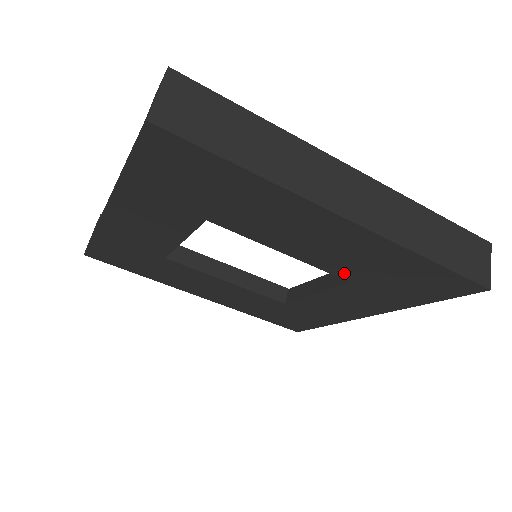
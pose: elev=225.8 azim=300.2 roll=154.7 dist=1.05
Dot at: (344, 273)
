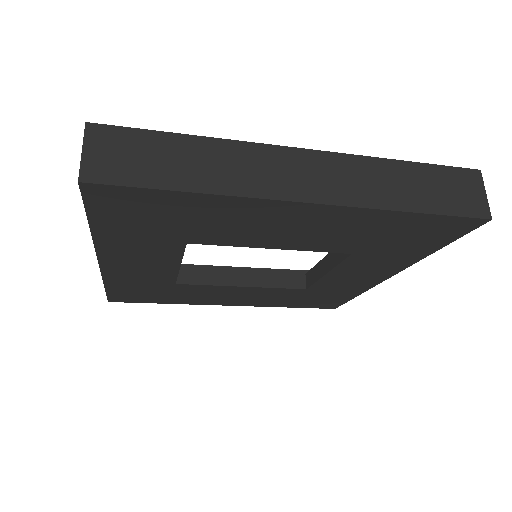
Dot at: (340, 248)
